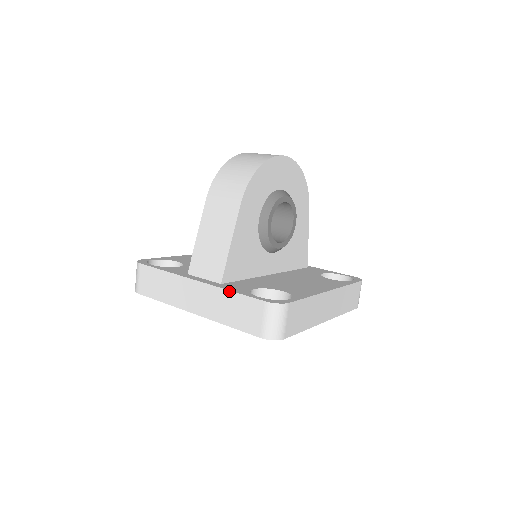
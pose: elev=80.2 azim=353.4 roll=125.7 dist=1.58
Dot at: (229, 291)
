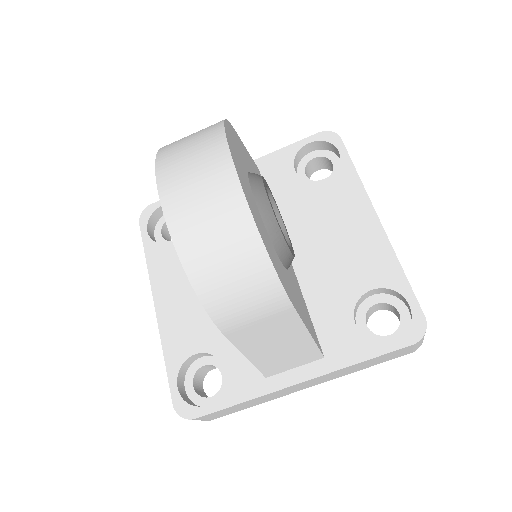
Dot at: (356, 364)
